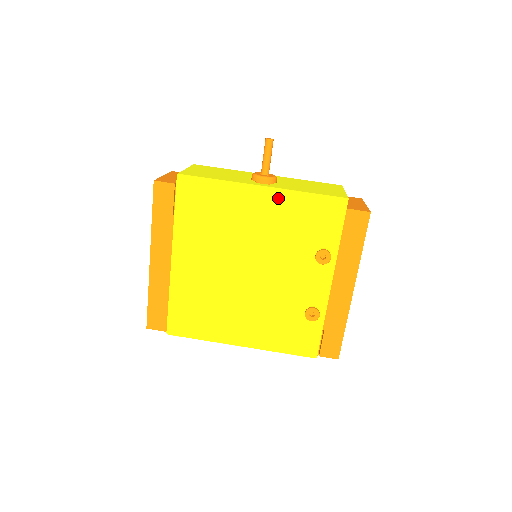
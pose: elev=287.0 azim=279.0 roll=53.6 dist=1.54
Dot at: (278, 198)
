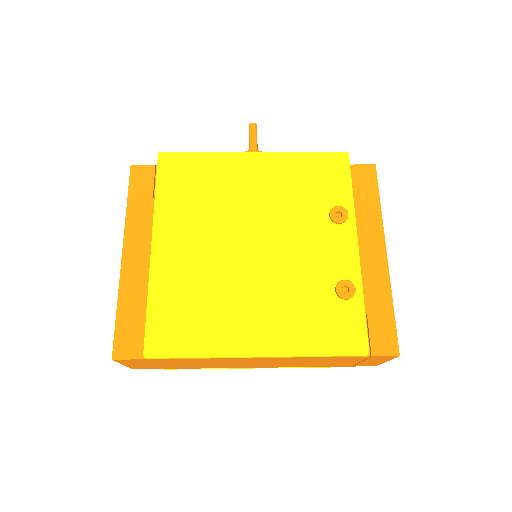
Dot at: (273, 160)
